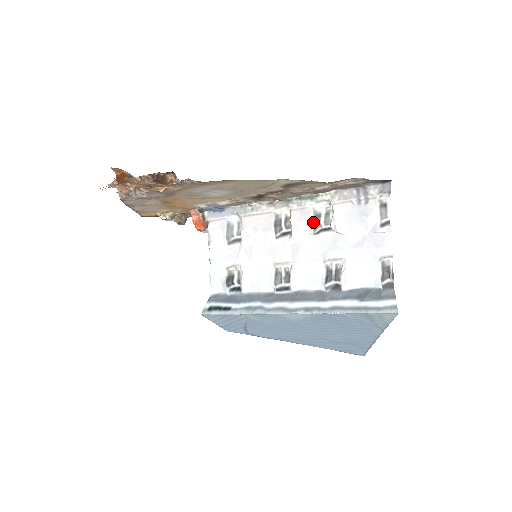
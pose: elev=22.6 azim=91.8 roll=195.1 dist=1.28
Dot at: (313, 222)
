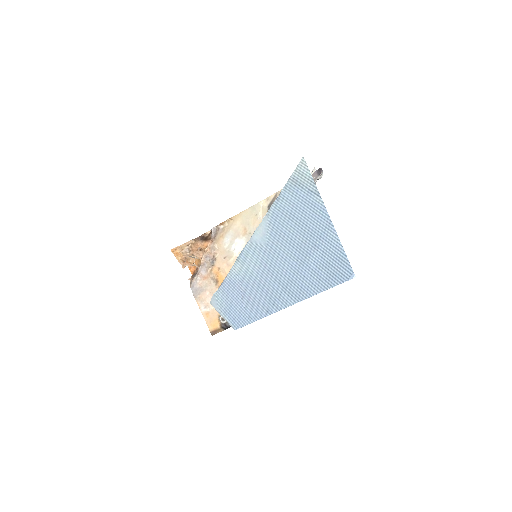
Dot at: occluded
